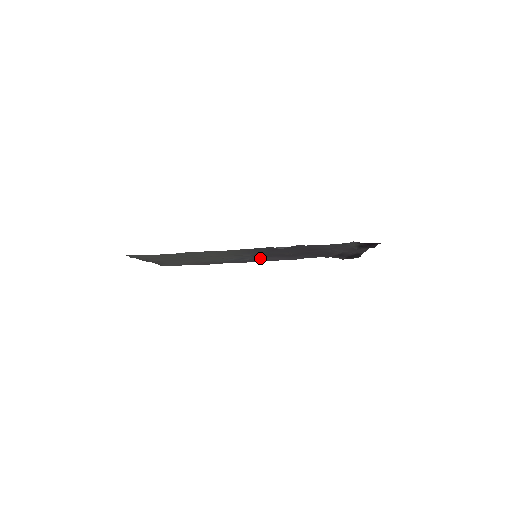
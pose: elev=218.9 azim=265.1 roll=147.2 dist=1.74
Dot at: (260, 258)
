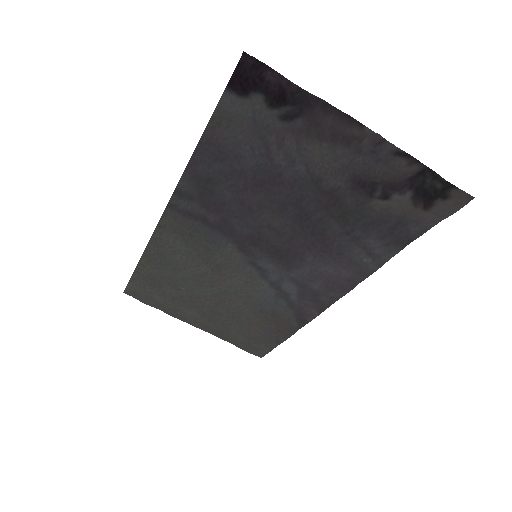
Dot at: (299, 275)
